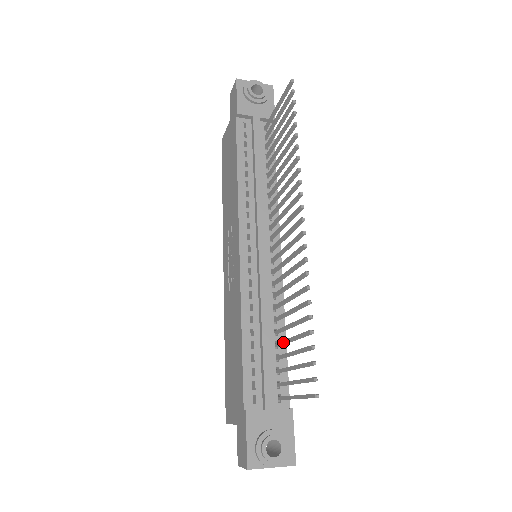
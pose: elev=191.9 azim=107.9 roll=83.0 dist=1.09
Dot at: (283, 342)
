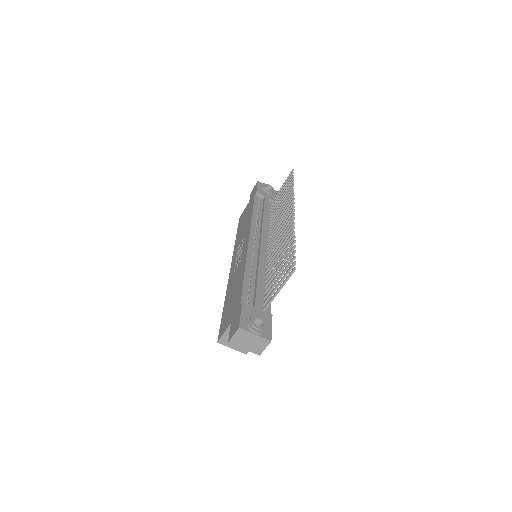
Dot at: (272, 276)
